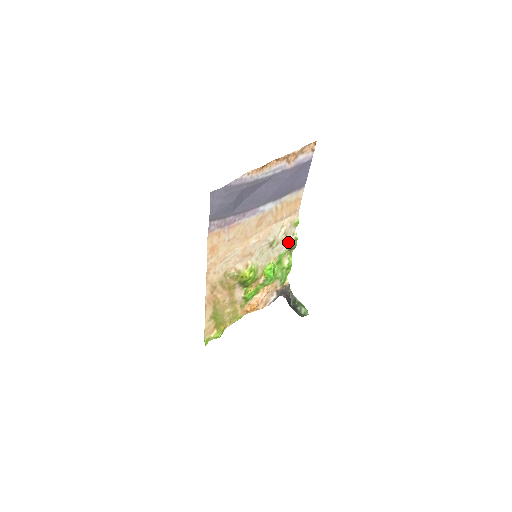
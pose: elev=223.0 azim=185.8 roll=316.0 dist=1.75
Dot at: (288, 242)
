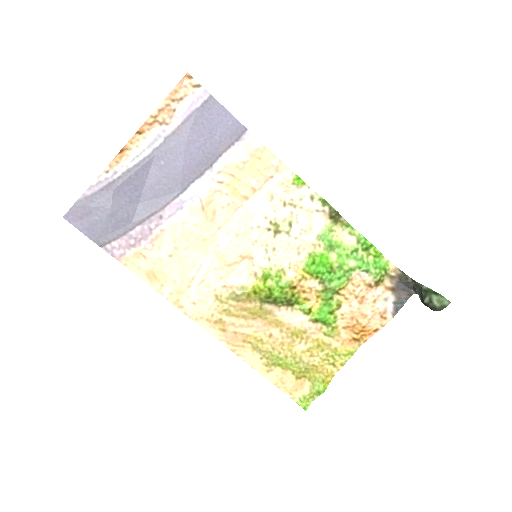
Dot at: (316, 212)
